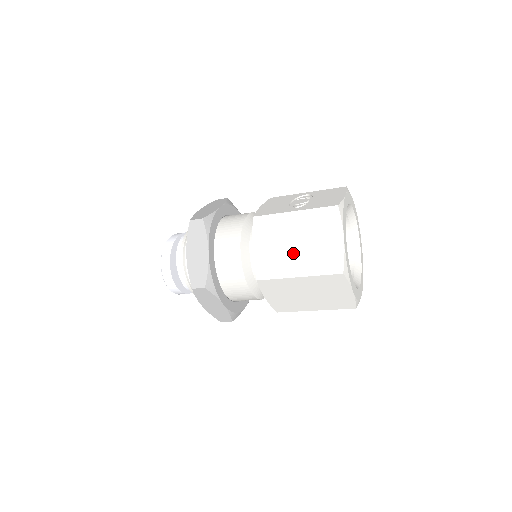
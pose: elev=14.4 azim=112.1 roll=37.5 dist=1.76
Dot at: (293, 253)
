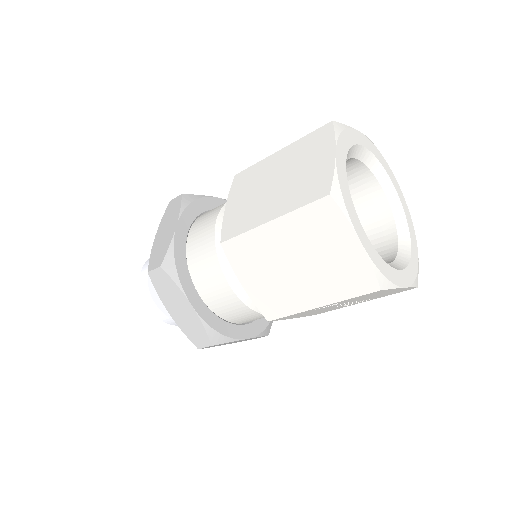
Dot at: (269, 195)
